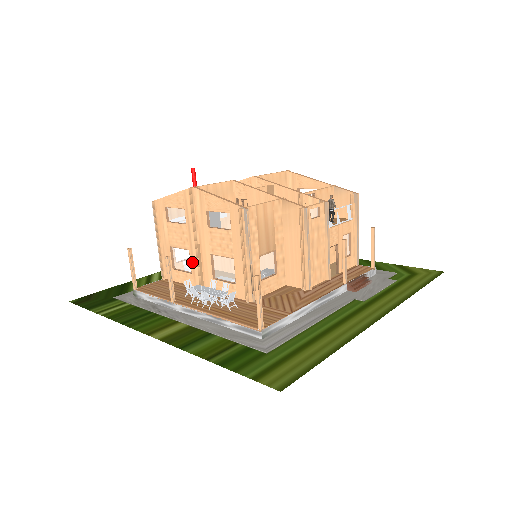
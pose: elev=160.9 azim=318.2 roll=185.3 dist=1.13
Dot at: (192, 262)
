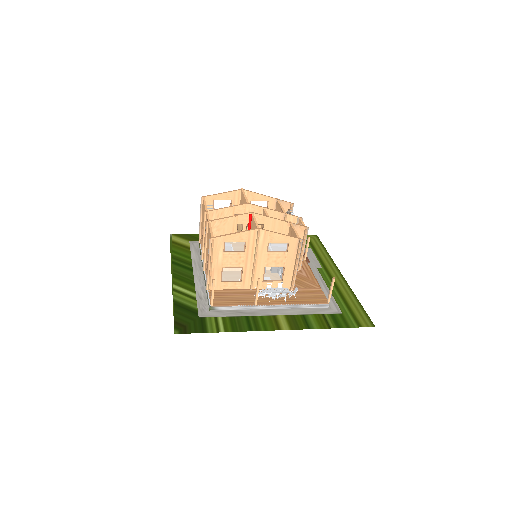
Dot at: (244, 274)
